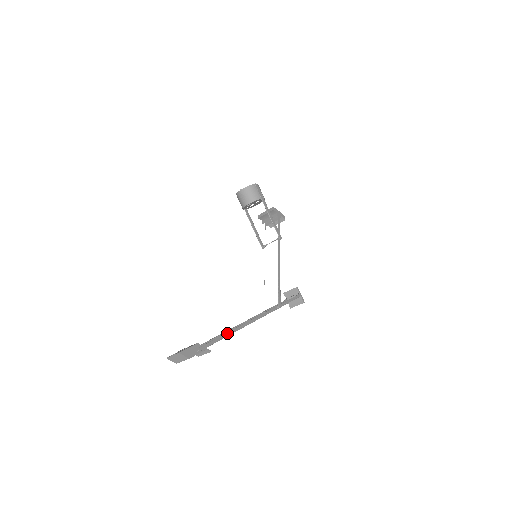
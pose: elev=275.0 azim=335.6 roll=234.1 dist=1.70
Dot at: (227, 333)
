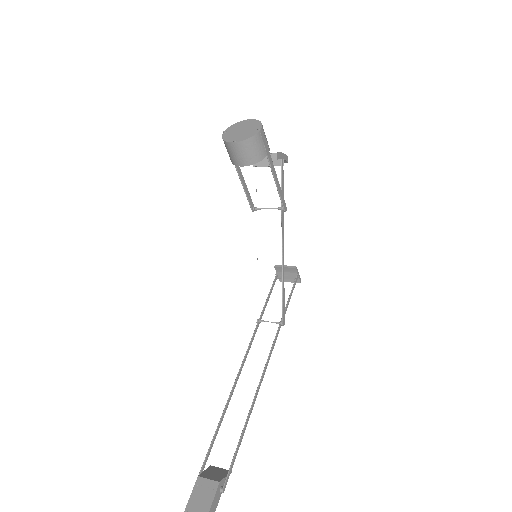
Dot at: (244, 430)
